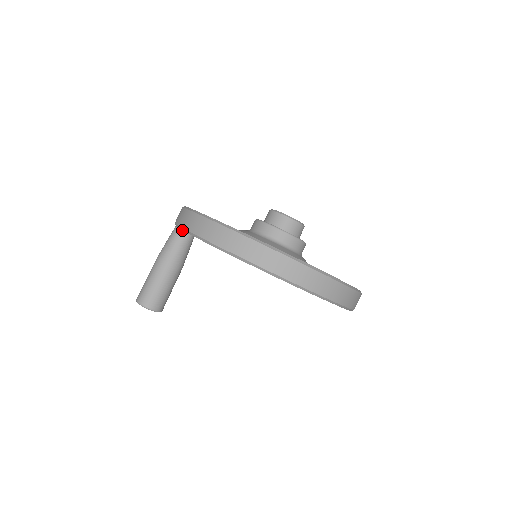
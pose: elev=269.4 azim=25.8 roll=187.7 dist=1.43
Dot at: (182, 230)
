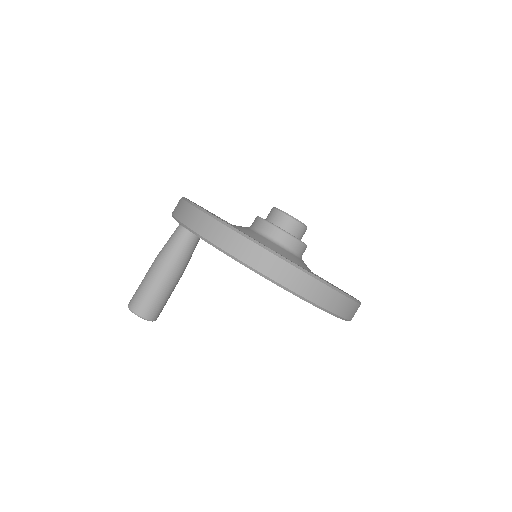
Dot at: (192, 233)
